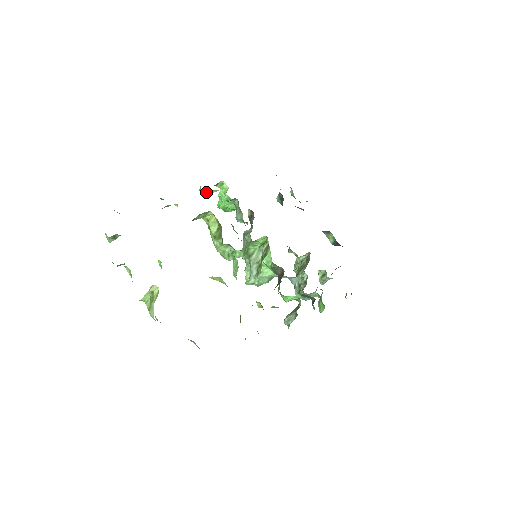
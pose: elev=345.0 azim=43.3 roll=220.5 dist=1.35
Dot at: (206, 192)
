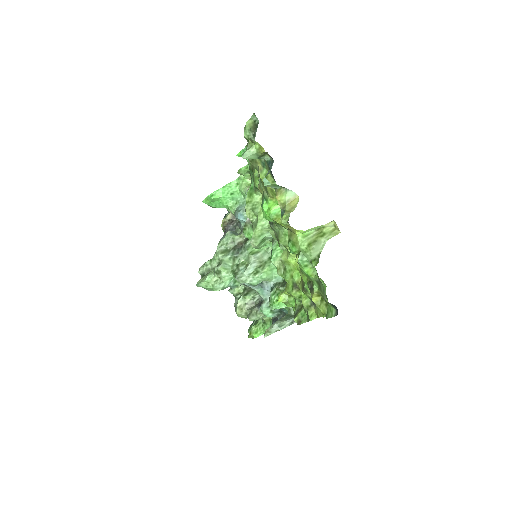
Dot at: (245, 174)
